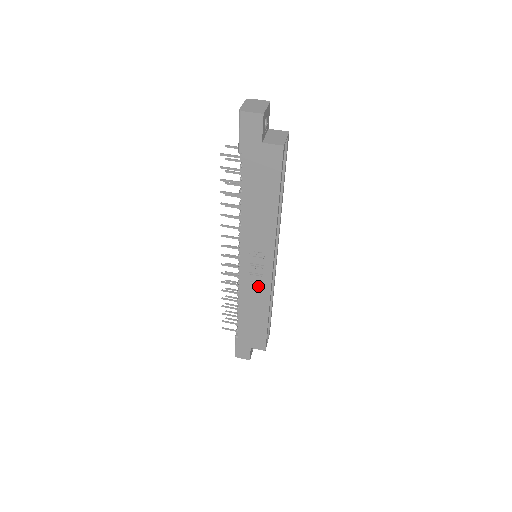
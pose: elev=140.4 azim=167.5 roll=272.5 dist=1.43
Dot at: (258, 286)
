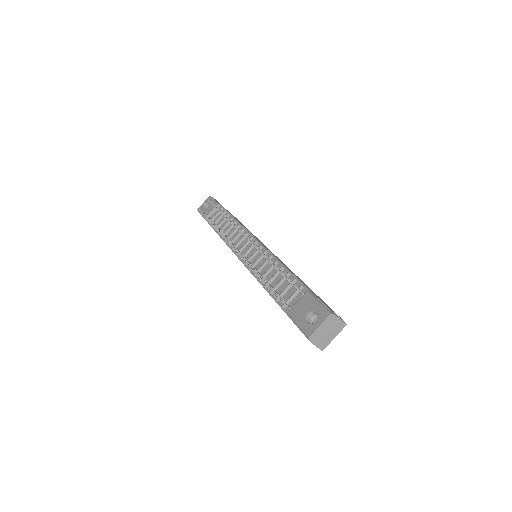
Dot at: occluded
